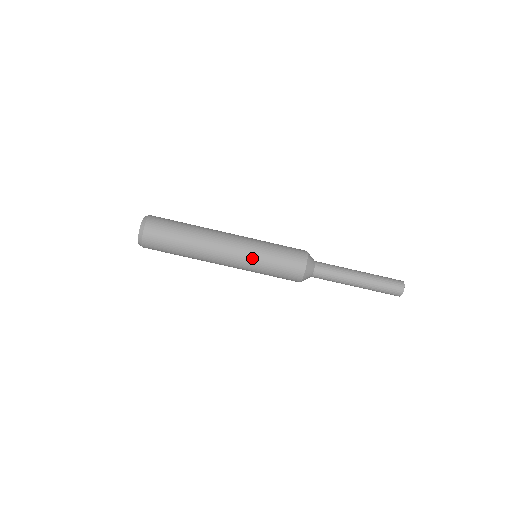
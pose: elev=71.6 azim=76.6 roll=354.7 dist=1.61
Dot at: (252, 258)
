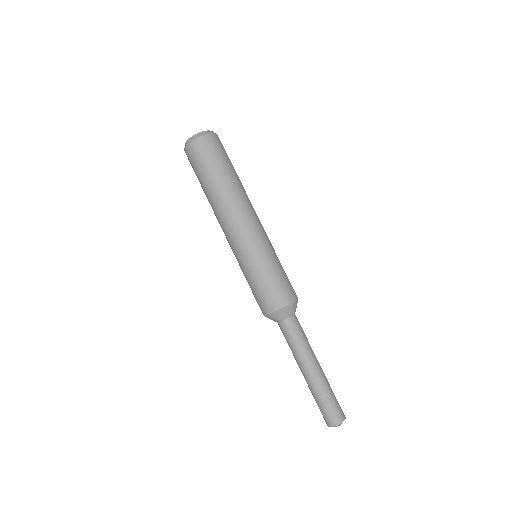
Dot at: (261, 246)
